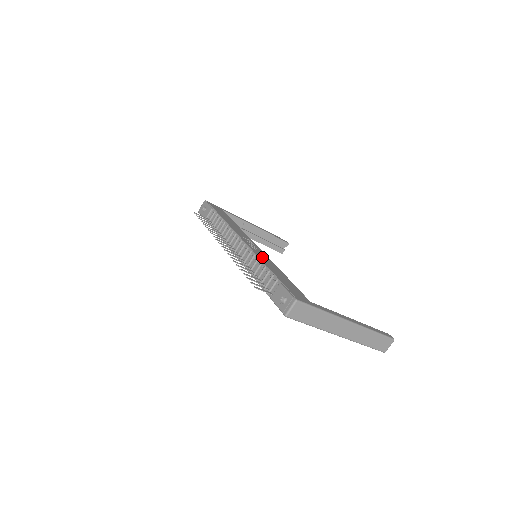
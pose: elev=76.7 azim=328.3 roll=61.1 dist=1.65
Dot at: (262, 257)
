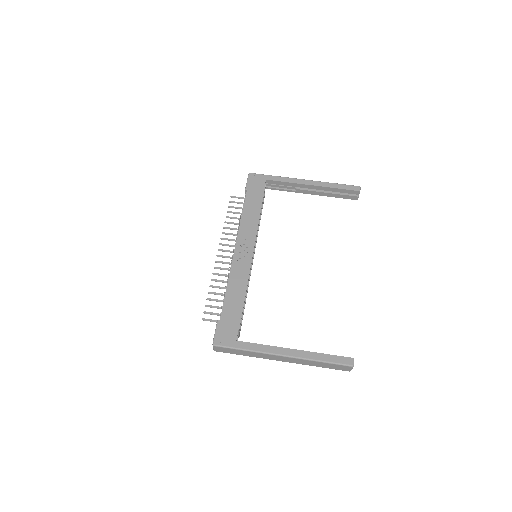
Dot at: (236, 275)
